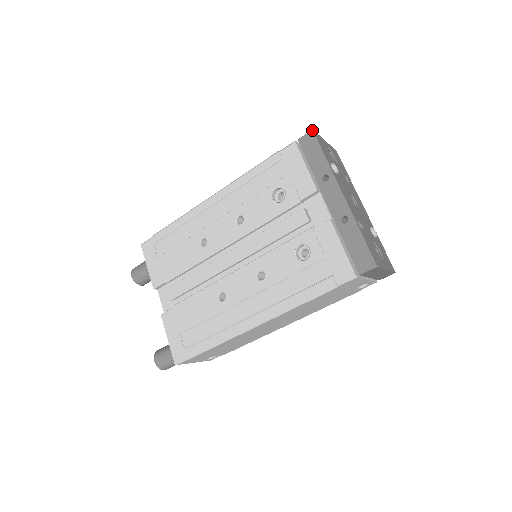
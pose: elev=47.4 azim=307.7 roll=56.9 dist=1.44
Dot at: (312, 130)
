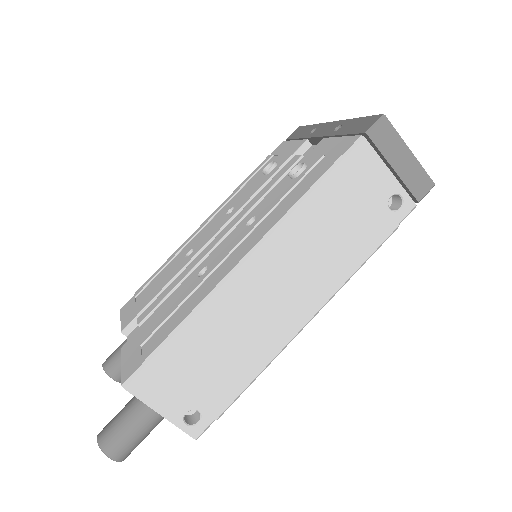
Dot at: (298, 127)
